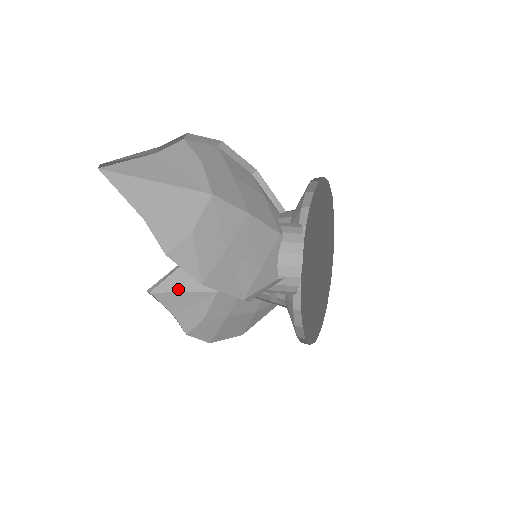
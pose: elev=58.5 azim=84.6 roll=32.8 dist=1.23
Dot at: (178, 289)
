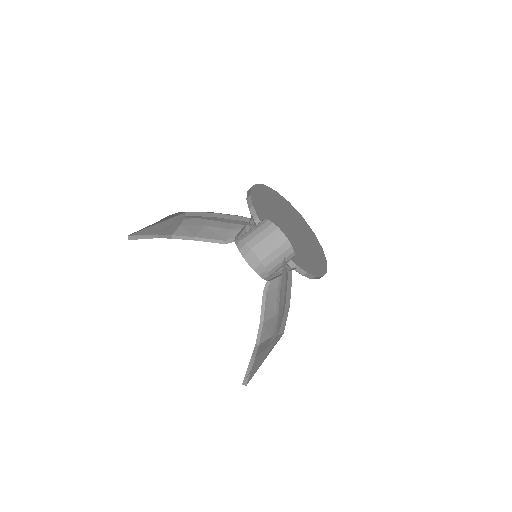
Dot at: (261, 363)
